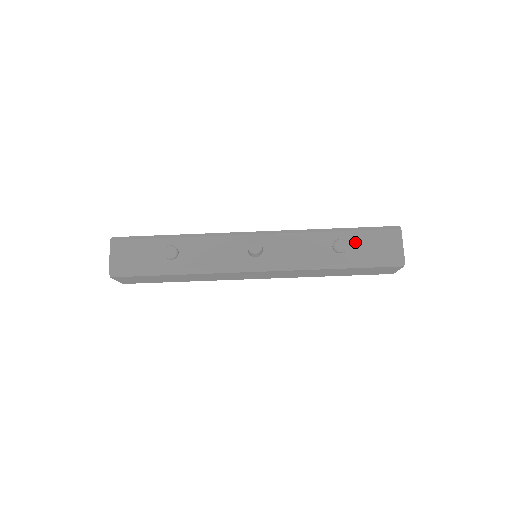
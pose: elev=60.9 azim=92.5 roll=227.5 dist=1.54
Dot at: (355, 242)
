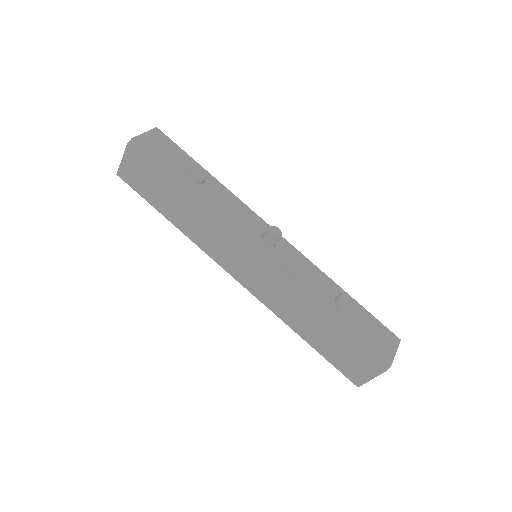
Dot at: (357, 313)
